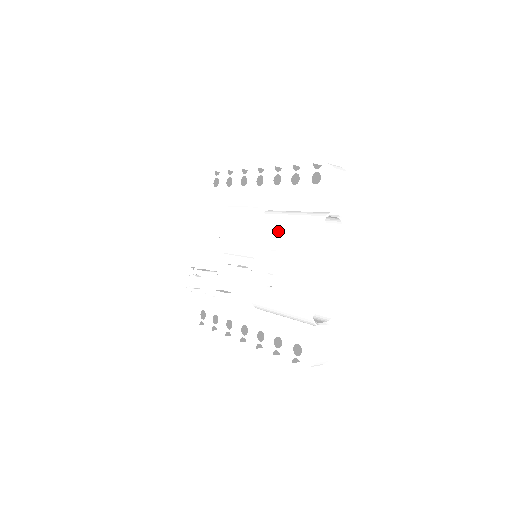
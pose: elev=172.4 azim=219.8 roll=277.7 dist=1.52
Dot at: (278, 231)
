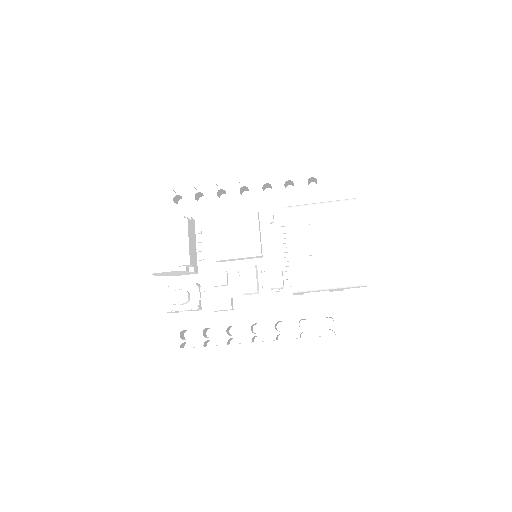
Dot at: (311, 218)
